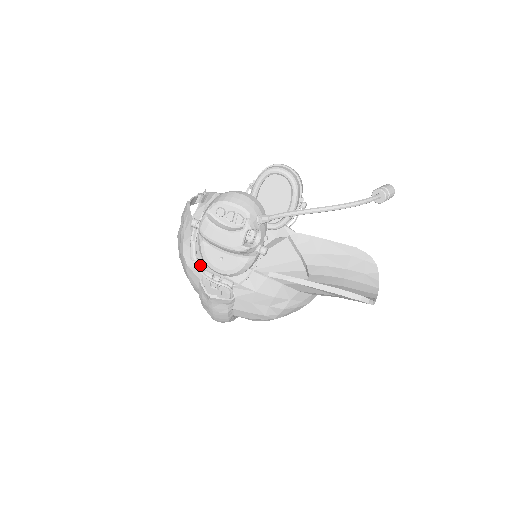
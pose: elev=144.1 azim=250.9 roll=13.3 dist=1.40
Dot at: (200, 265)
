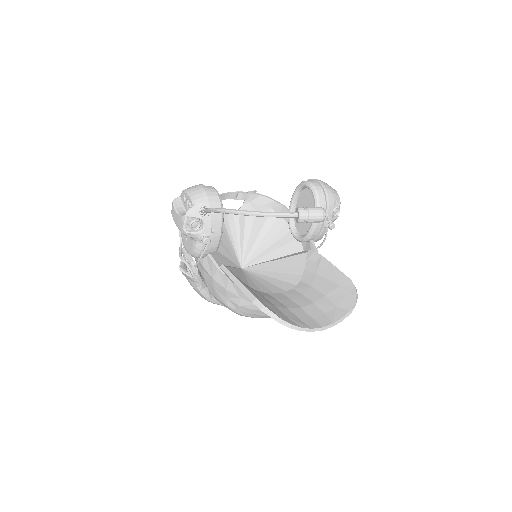
Dot at: occluded
